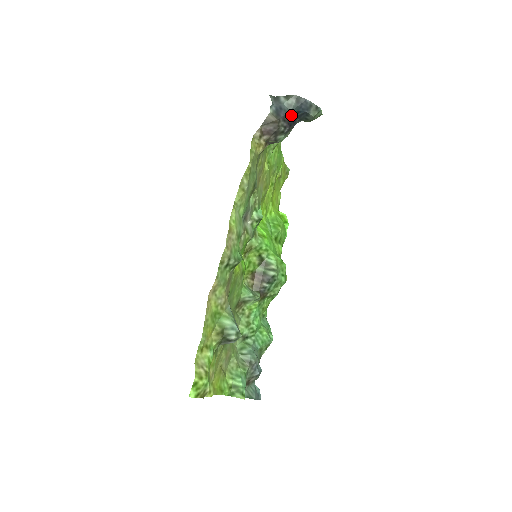
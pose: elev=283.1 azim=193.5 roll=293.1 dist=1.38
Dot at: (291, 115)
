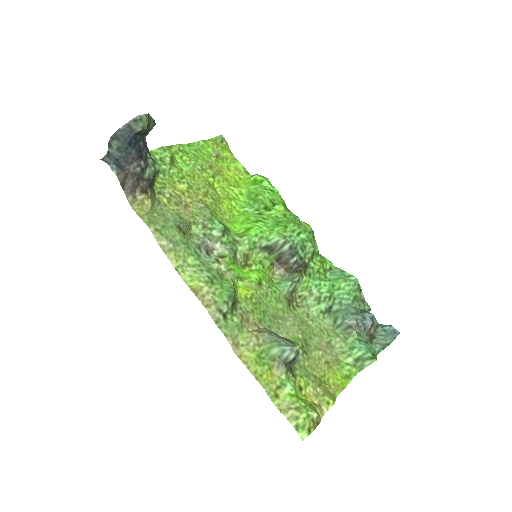
Dot at: (129, 152)
